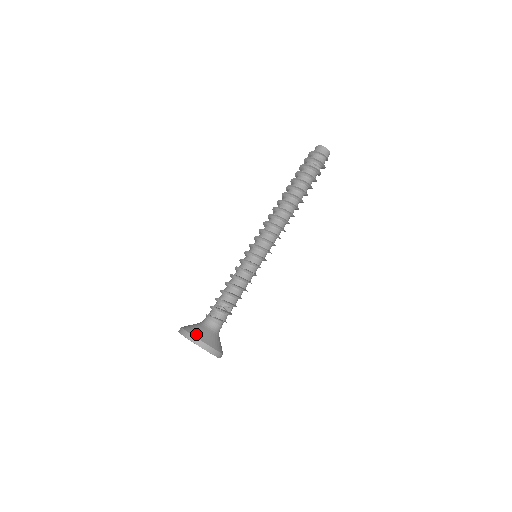
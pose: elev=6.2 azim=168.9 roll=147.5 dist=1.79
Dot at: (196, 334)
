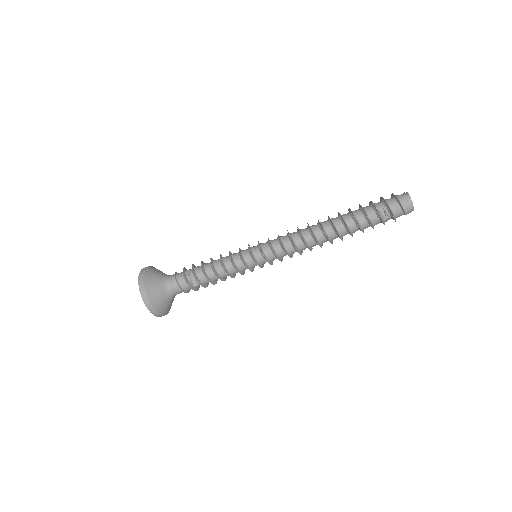
Dot at: (147, 282)
